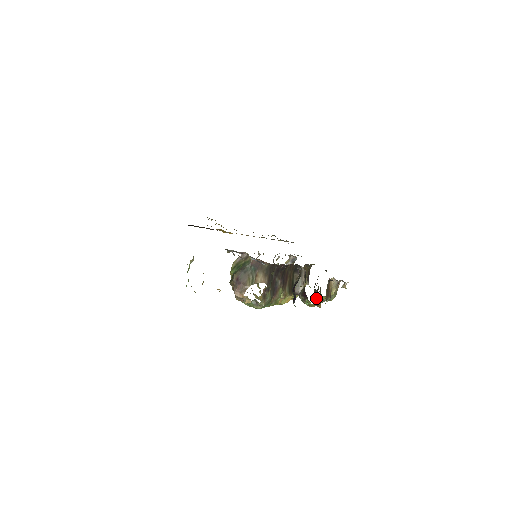
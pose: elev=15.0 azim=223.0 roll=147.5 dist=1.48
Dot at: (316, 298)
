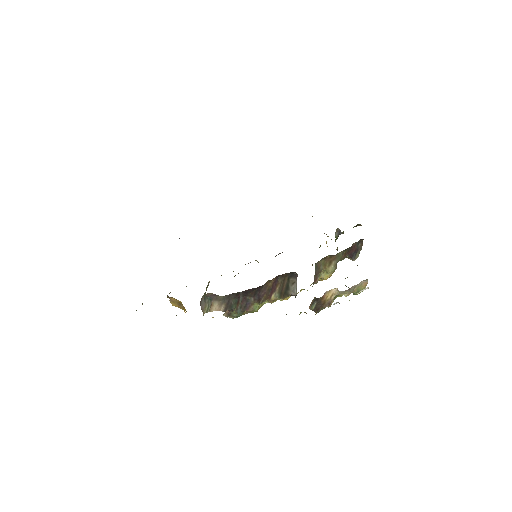
Dot at: occluded
